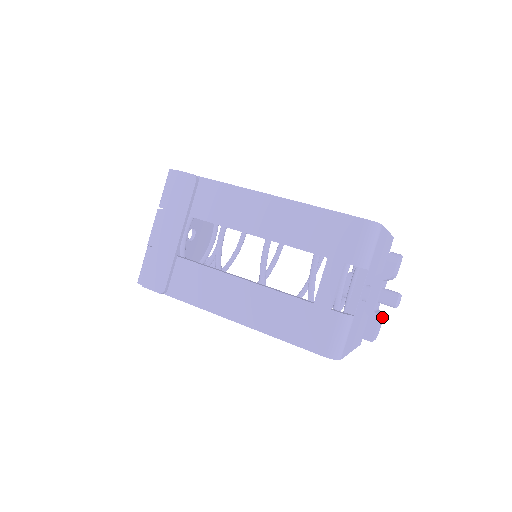
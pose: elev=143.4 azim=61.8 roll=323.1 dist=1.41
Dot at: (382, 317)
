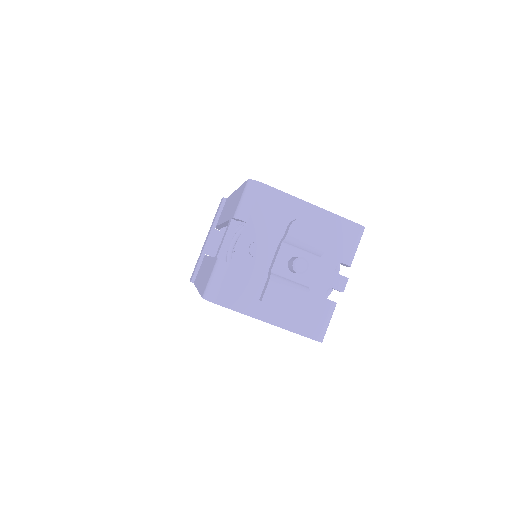
Dot at: (301, 290)
